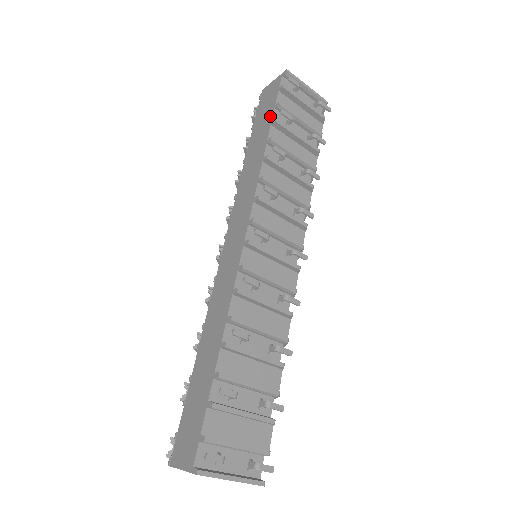
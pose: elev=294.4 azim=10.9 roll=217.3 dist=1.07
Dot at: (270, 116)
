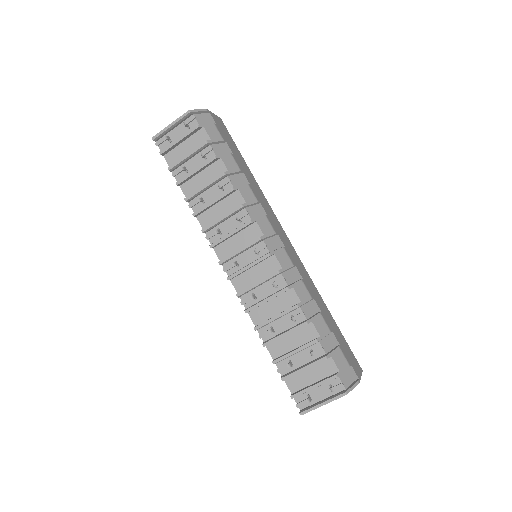
Dot at: (176, 178)
